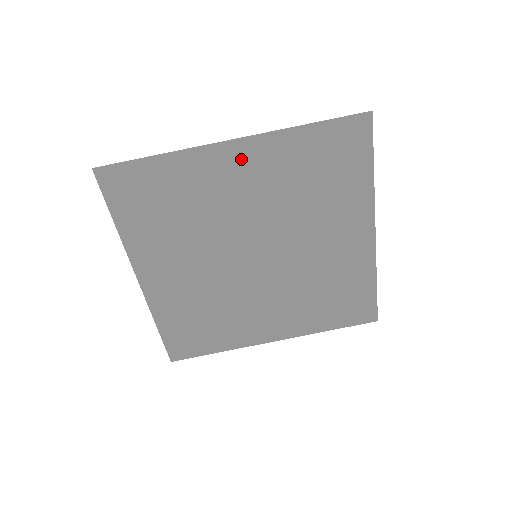
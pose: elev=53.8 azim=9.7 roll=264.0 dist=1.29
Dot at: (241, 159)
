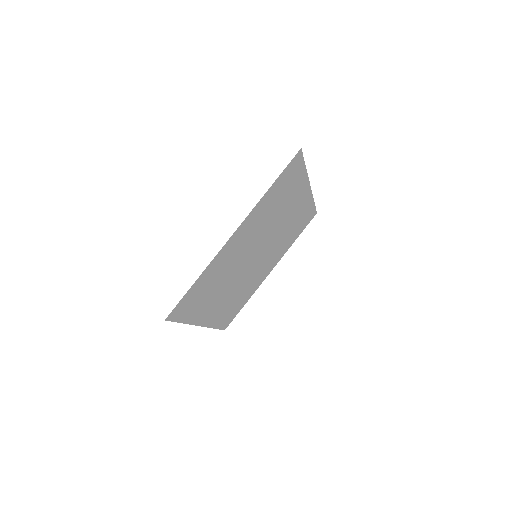
Dot at: (240, 234)
